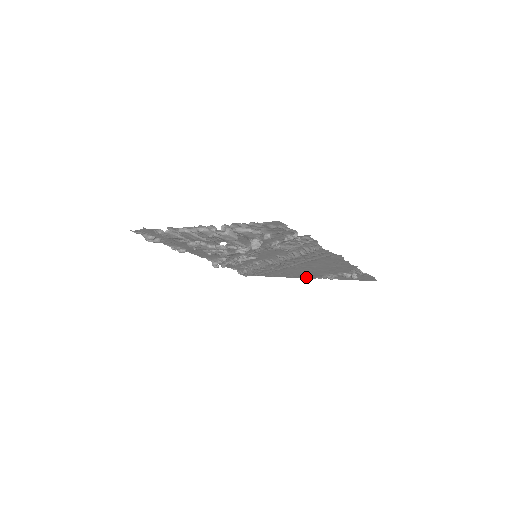
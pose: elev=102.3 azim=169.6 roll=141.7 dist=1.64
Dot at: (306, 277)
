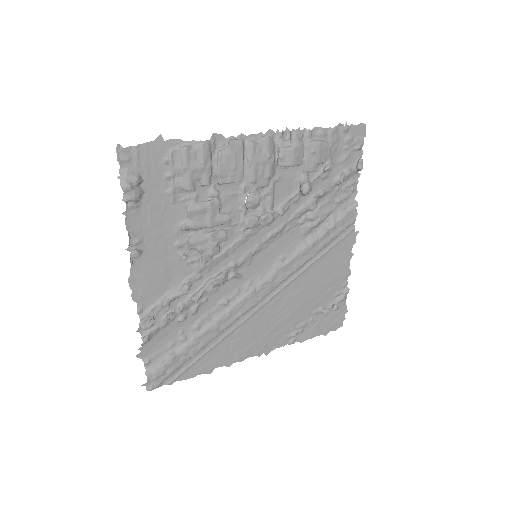
Dot at: (259, 351)
